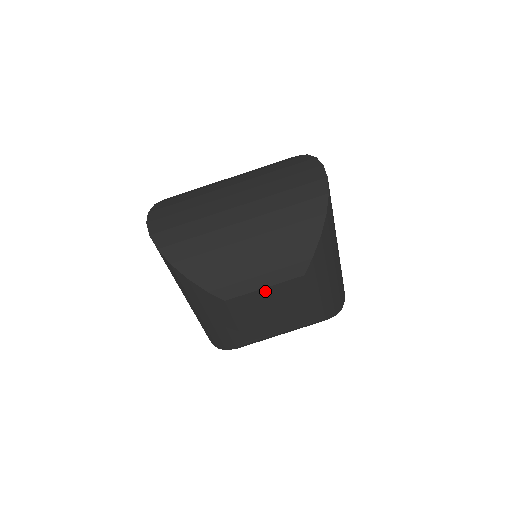
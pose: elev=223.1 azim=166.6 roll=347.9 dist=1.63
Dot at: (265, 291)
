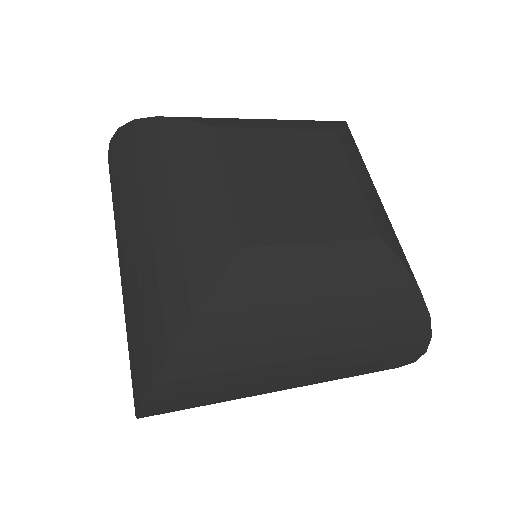
Dot at: occluded
